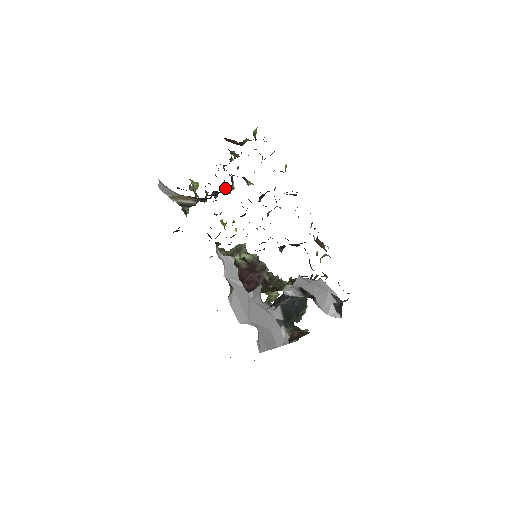
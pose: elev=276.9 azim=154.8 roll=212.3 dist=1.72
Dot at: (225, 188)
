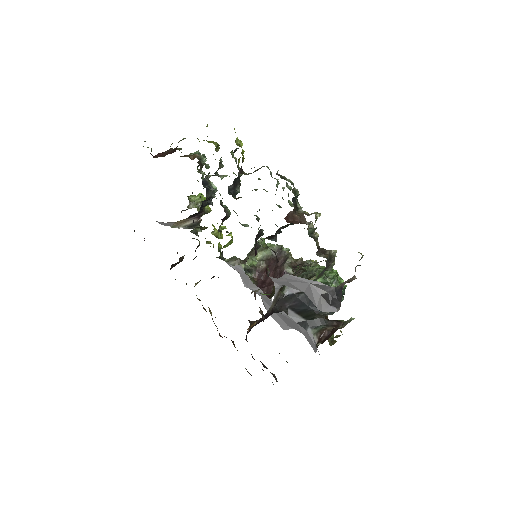
Dot at: occluded
